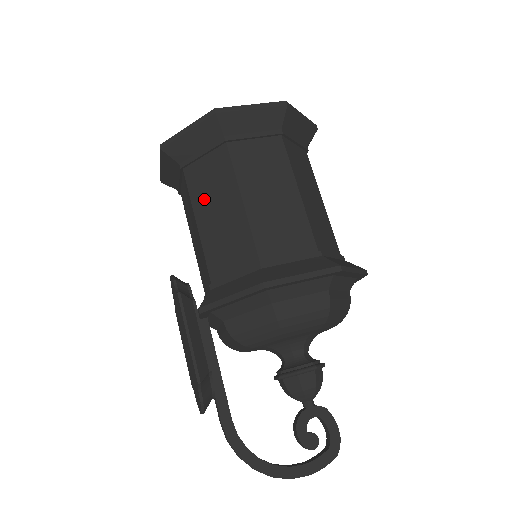
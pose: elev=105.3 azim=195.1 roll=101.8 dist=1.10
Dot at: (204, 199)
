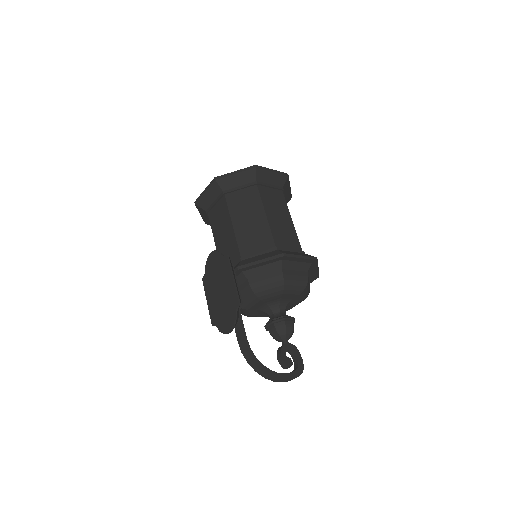
Dot at: (239, 212)
